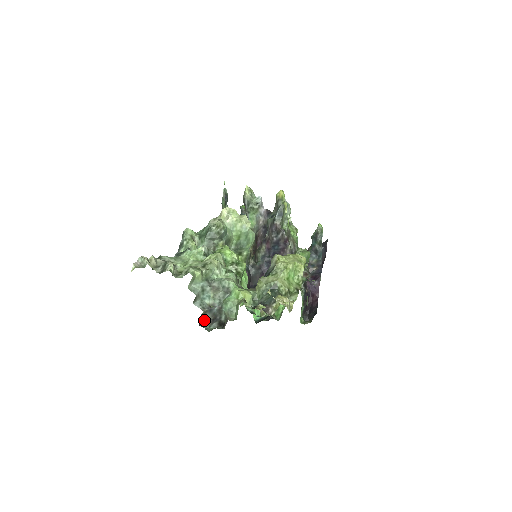
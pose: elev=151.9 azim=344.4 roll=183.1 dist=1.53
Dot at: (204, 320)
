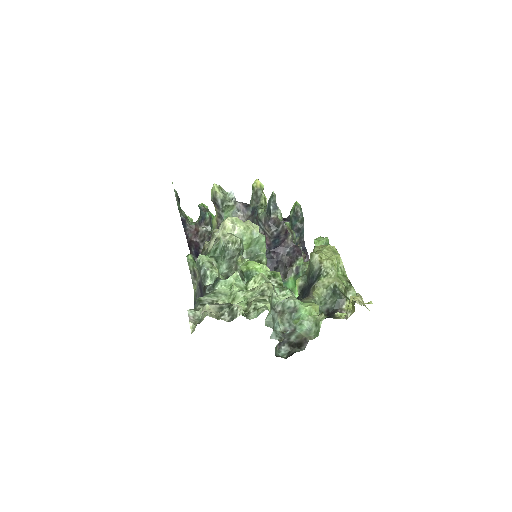
Dot at: (275, 348)
